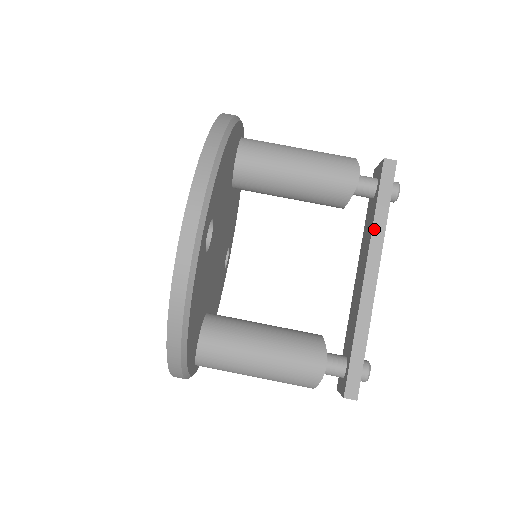
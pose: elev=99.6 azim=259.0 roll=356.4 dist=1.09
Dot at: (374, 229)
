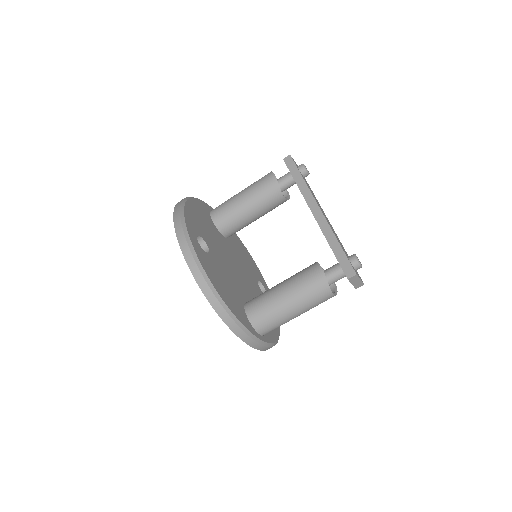
Dot at: (301, 190)
